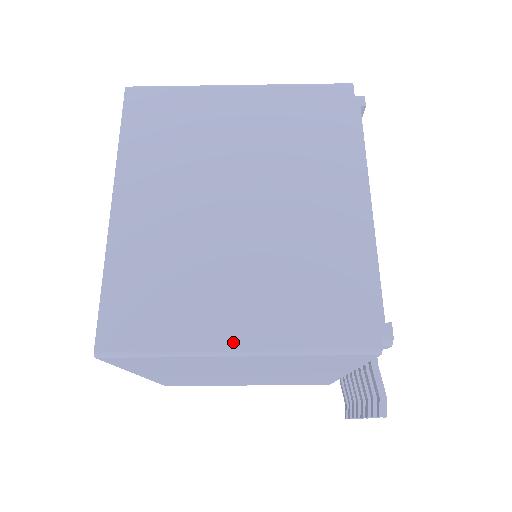
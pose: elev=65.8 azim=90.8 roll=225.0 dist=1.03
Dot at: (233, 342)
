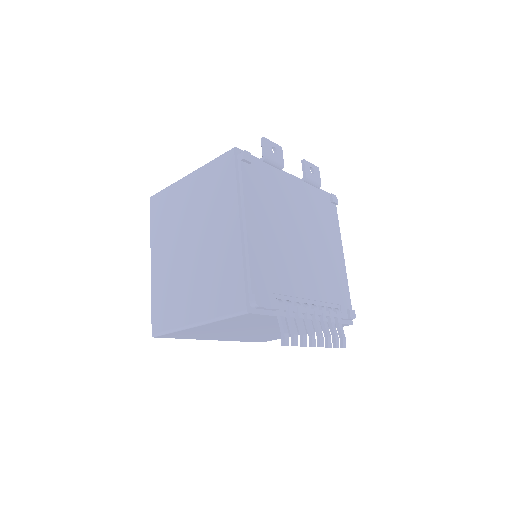
Dot at: (193, 320)
